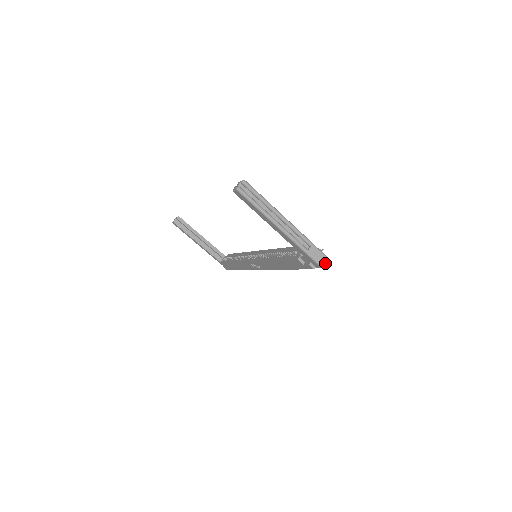
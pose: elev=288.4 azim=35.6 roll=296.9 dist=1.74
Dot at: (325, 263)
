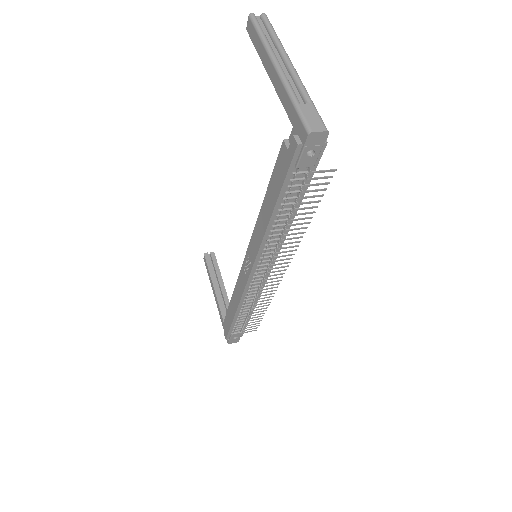
Dot at: (318, 131)
